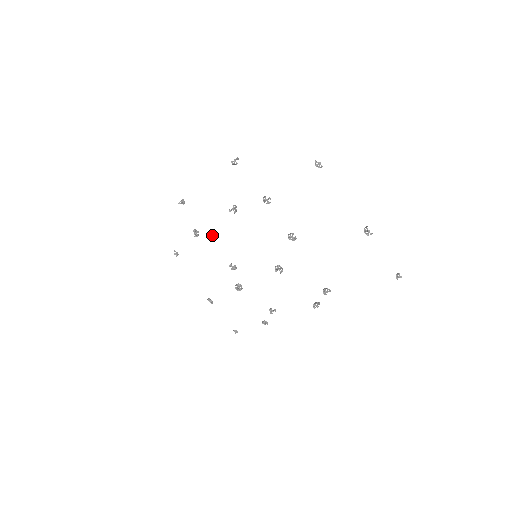
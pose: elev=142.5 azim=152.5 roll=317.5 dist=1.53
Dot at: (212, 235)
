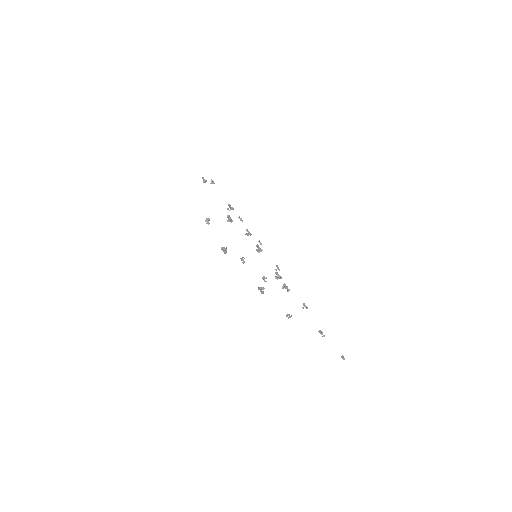
Dot at: (231, 209)
